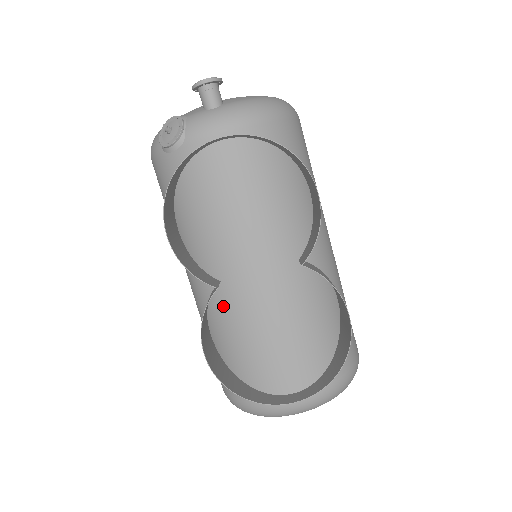
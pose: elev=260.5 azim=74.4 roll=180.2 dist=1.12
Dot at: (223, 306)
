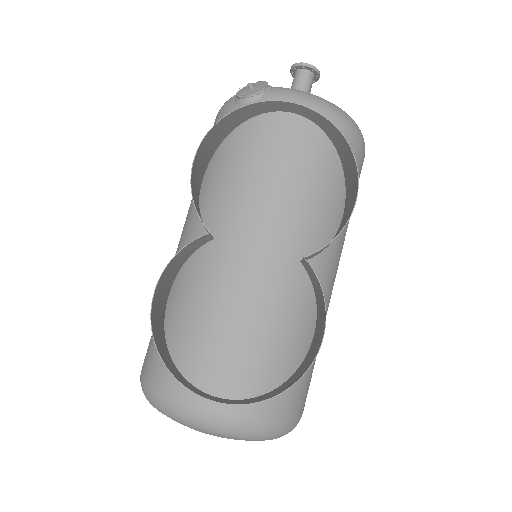
Dot at: (201, 265)
